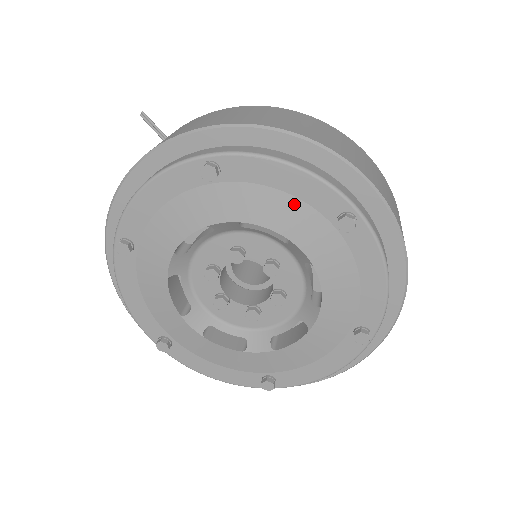
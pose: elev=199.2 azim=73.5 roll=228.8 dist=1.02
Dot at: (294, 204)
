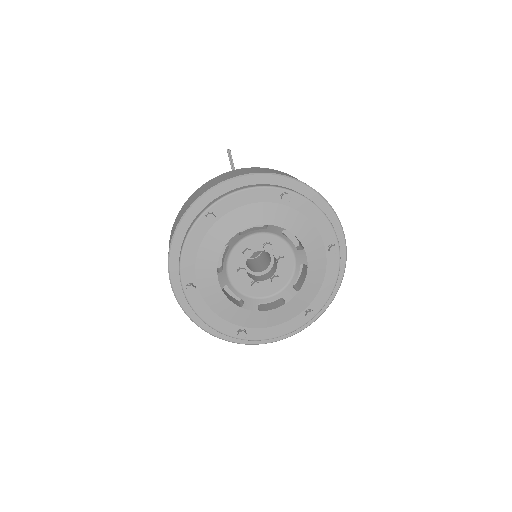
Dot at: (314, 231)
